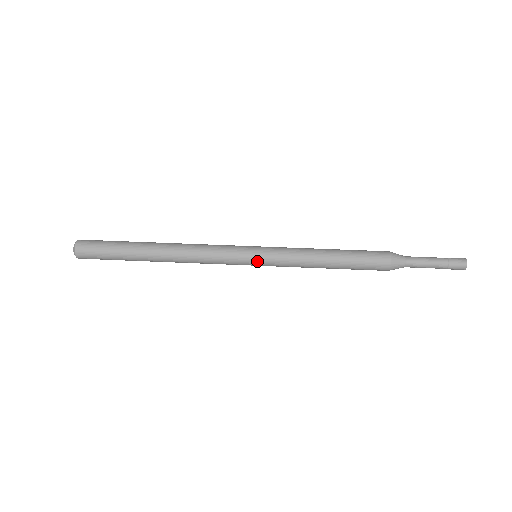
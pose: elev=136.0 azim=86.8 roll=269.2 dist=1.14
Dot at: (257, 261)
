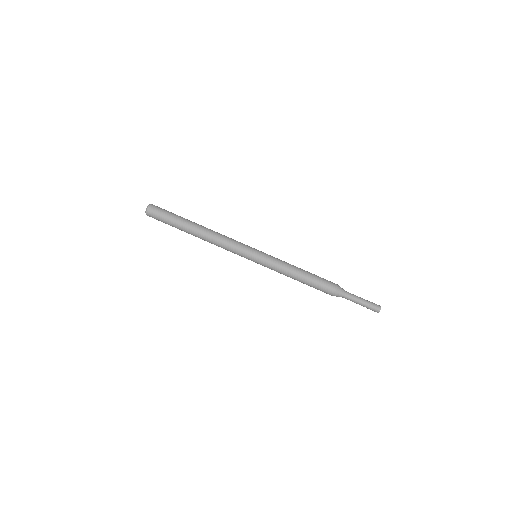
Dot at: occluded
